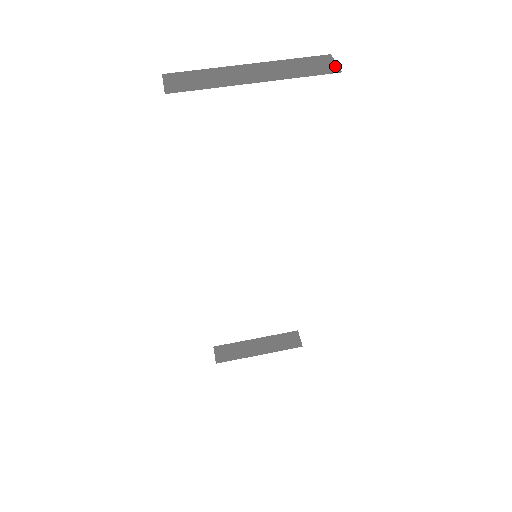
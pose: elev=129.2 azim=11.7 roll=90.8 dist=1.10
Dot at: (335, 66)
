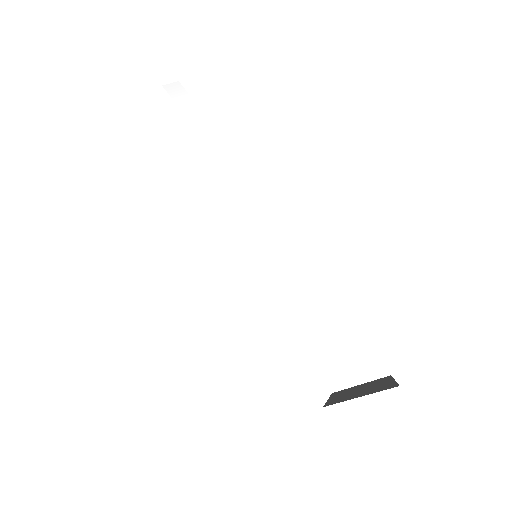
Dot at: (167, 86)
